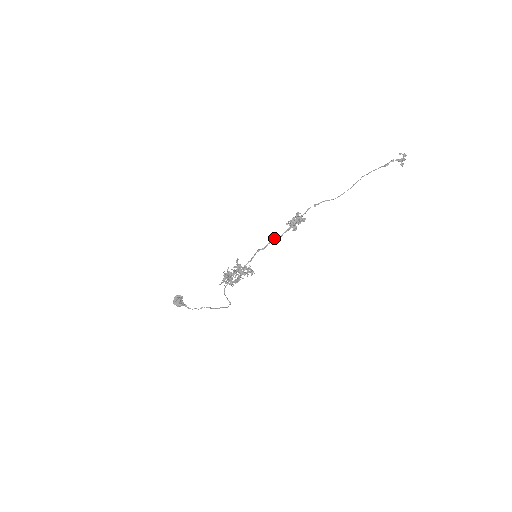
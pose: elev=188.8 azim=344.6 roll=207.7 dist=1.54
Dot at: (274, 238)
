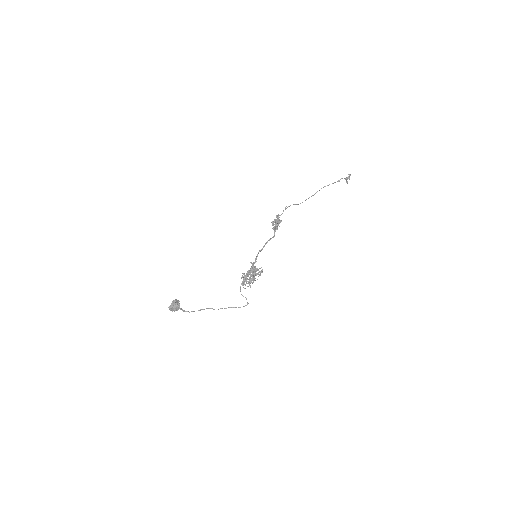
Dot at: (269, 239)
